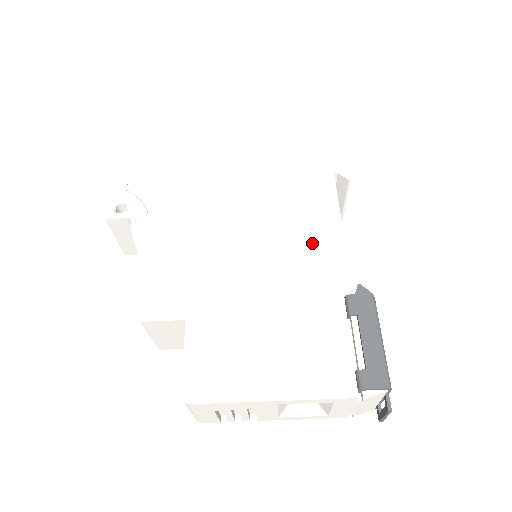
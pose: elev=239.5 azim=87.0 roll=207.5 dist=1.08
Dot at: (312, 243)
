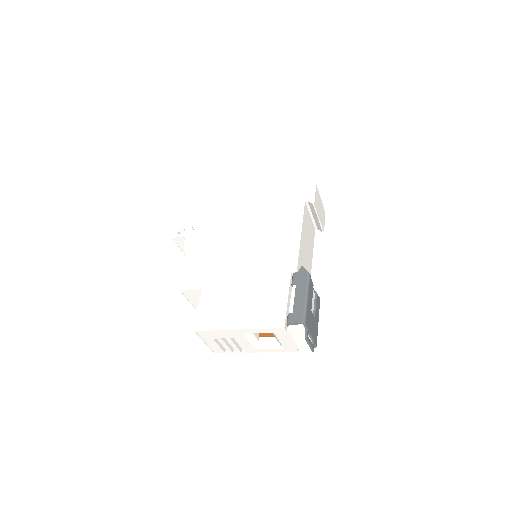
Dot at: (281, 244)
